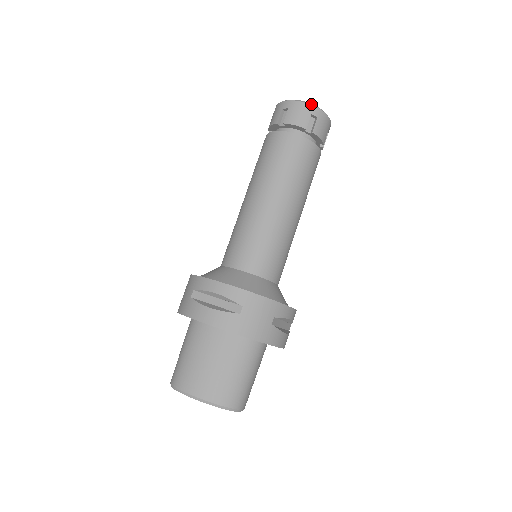
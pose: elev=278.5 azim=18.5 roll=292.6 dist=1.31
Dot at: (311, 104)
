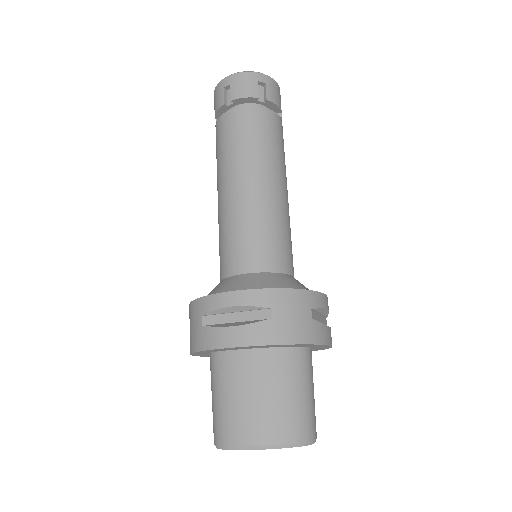
Dot at: (253, 71)
